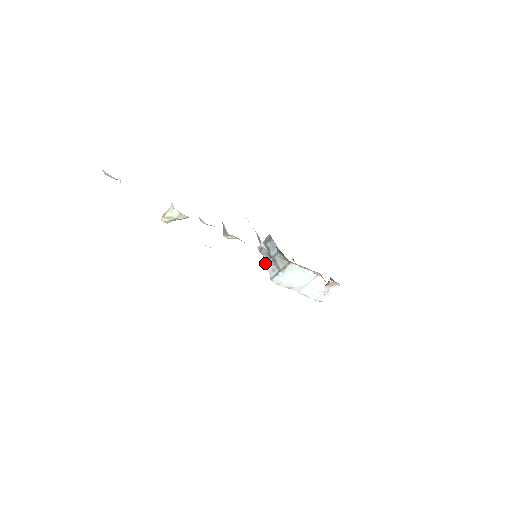
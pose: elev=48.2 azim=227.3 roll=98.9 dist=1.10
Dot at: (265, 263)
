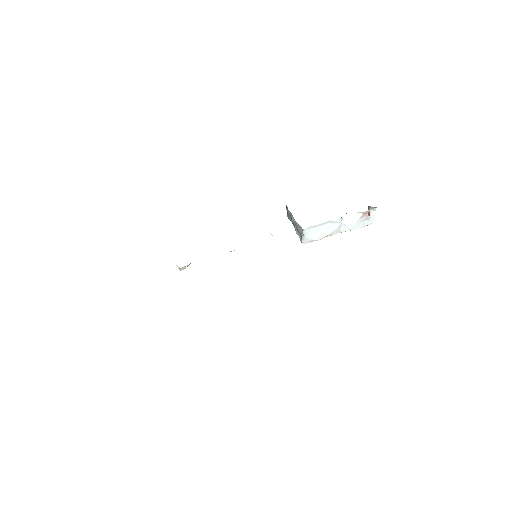
Dot at: occluded
